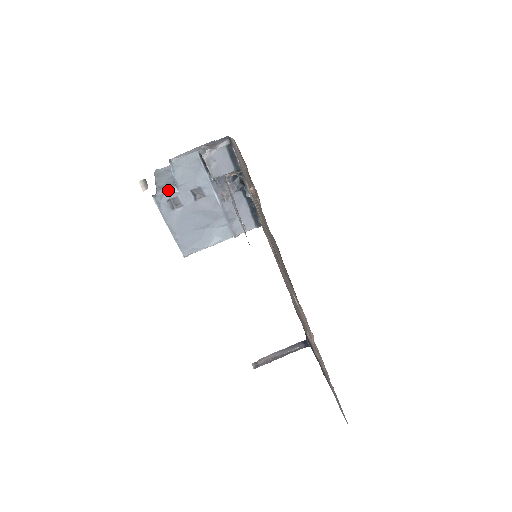
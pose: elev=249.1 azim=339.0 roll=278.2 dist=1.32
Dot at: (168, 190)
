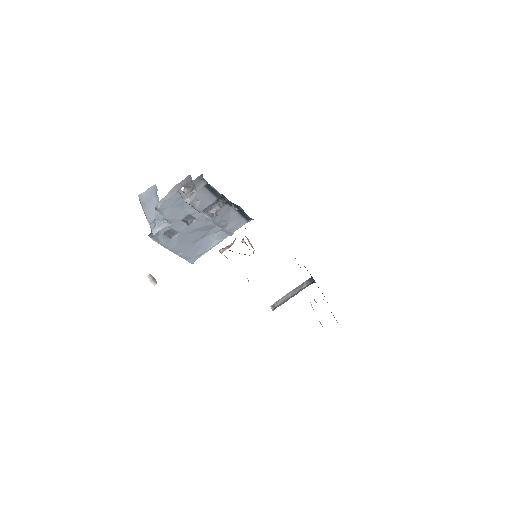
Dot at: (161, 227)
